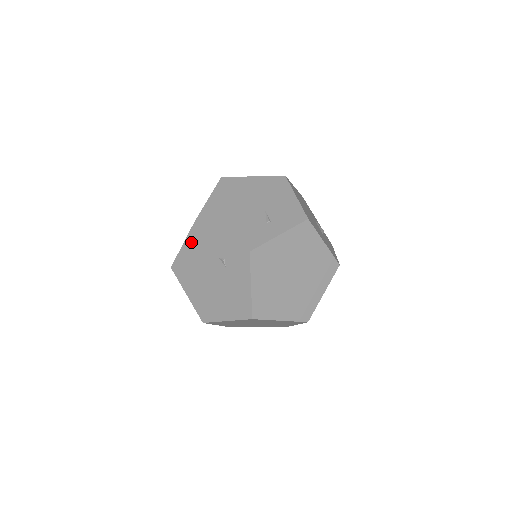
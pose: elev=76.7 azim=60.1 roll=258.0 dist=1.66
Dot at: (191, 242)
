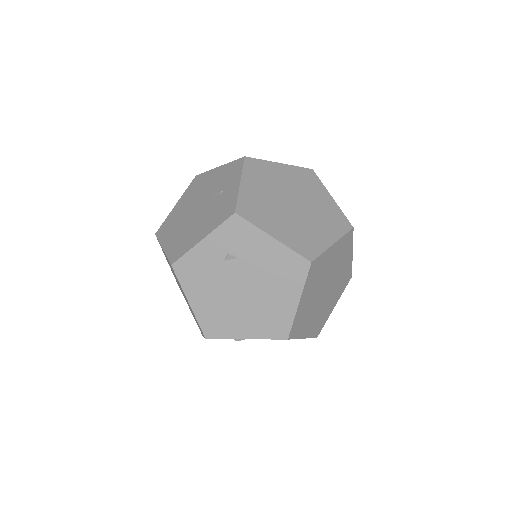
Dot at: (190, 287)
